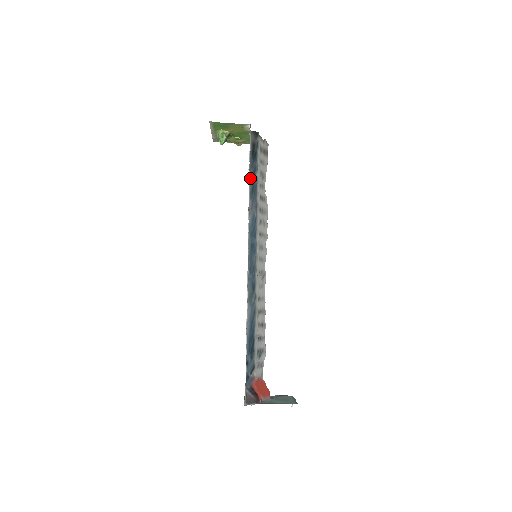
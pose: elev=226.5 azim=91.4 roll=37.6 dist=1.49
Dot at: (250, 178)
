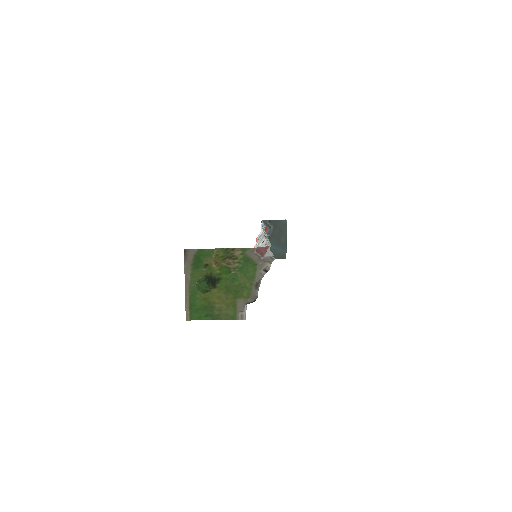
Dot at: occluded
